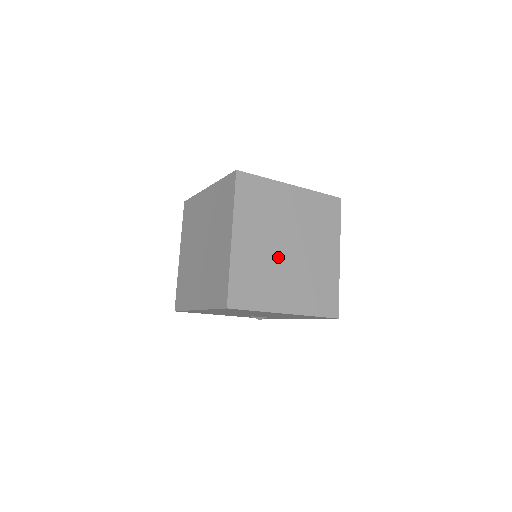
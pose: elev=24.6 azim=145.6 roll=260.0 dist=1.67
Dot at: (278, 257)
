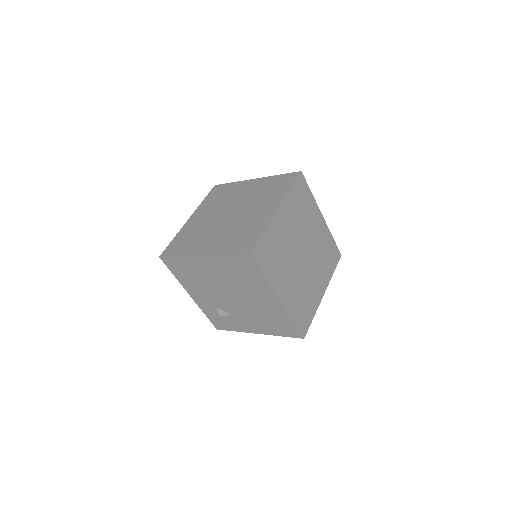
Dot at: (294, 253)
